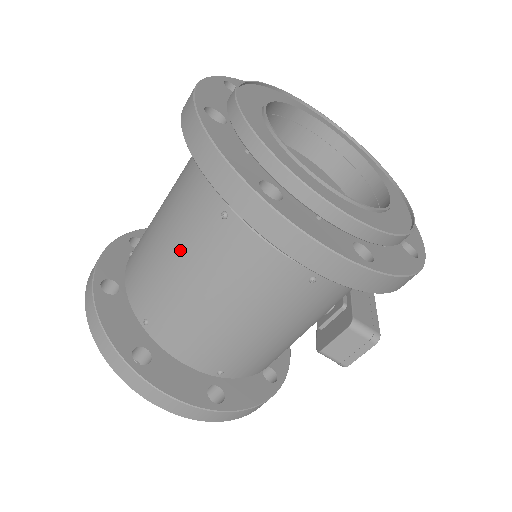
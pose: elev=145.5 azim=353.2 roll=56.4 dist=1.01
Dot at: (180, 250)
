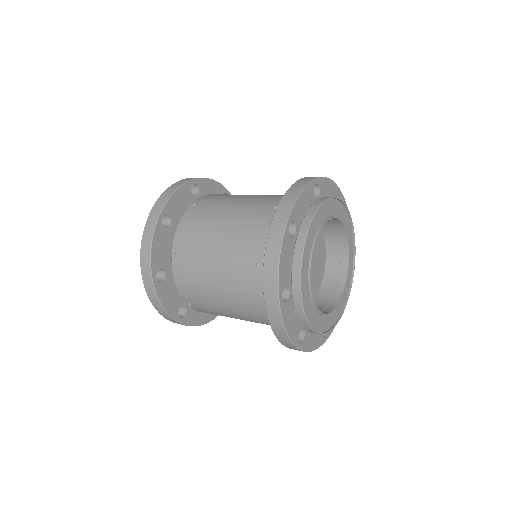
Dot at: (231, 307)
